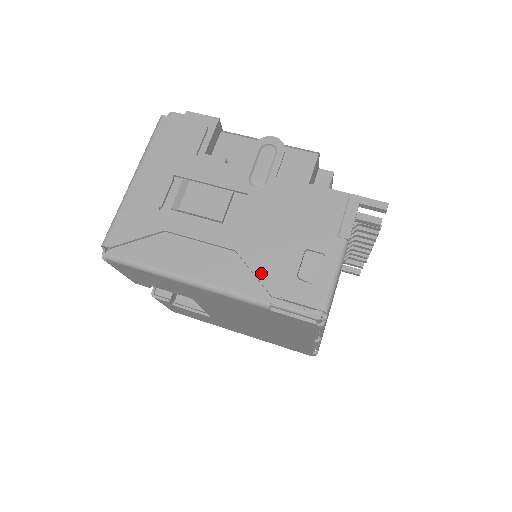
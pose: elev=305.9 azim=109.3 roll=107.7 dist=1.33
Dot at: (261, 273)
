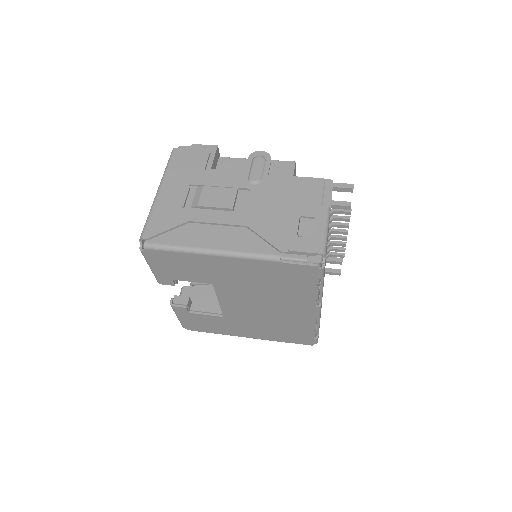
Dot at: (270, 238)
